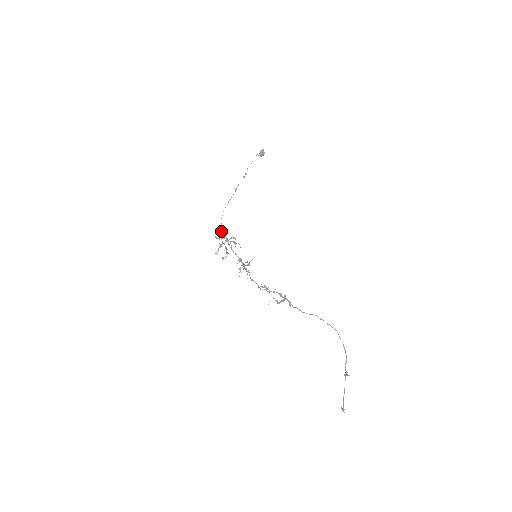
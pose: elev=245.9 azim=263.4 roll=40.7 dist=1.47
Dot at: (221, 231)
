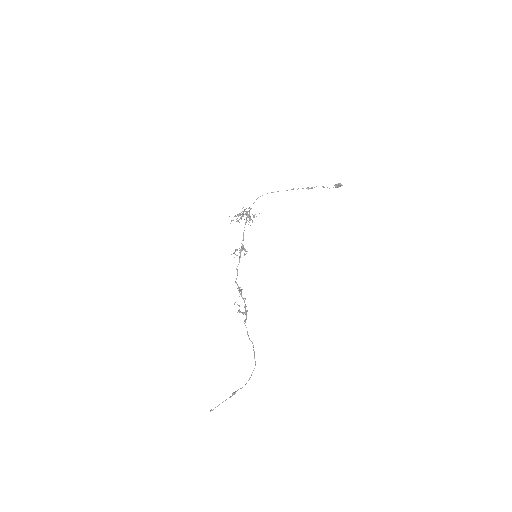
Dot at: occluded
